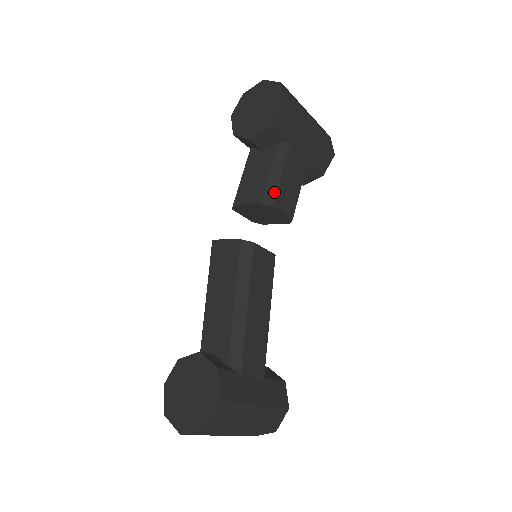
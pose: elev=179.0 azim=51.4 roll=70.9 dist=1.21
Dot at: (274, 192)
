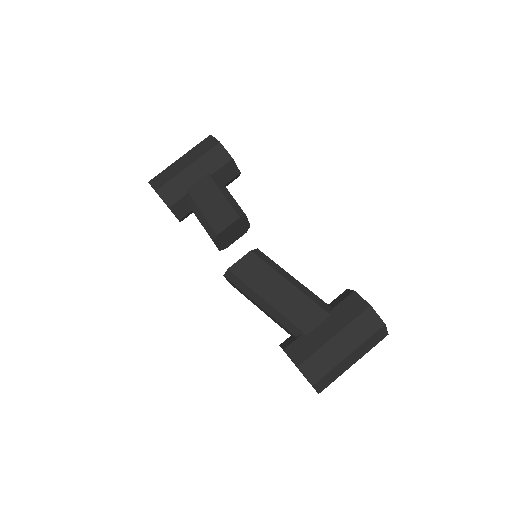
Dot at: (210, 228)
